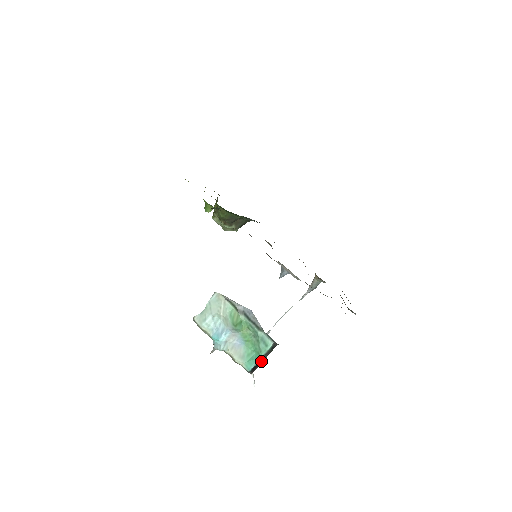
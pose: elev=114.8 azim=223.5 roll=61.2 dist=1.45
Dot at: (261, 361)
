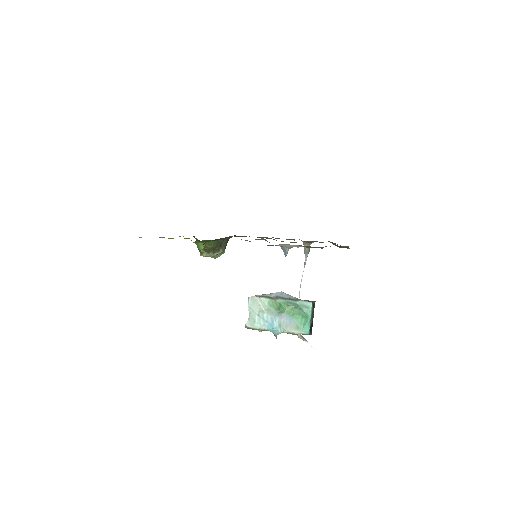
Dot at: (312, 321)
